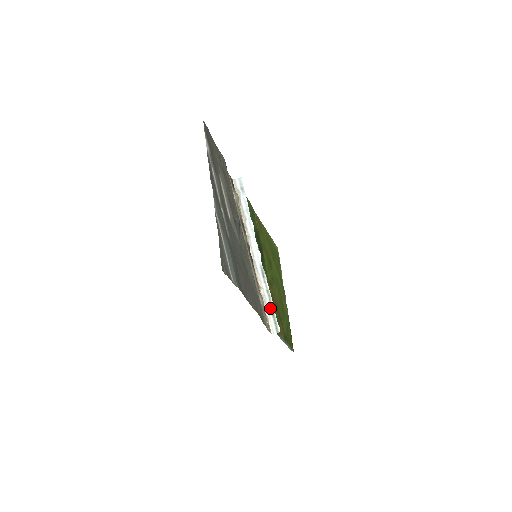
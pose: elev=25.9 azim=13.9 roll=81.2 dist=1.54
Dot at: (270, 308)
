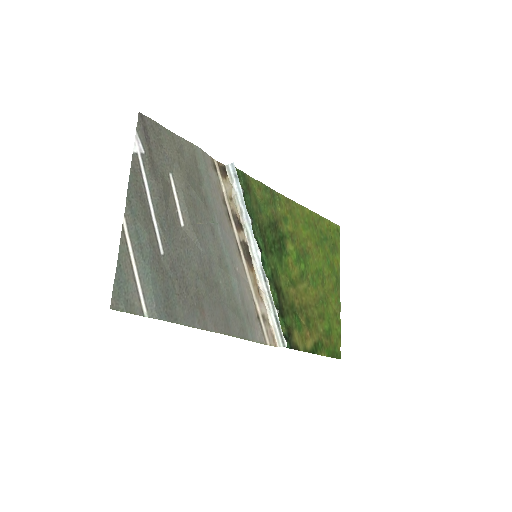
Dot at: (275, 317)
